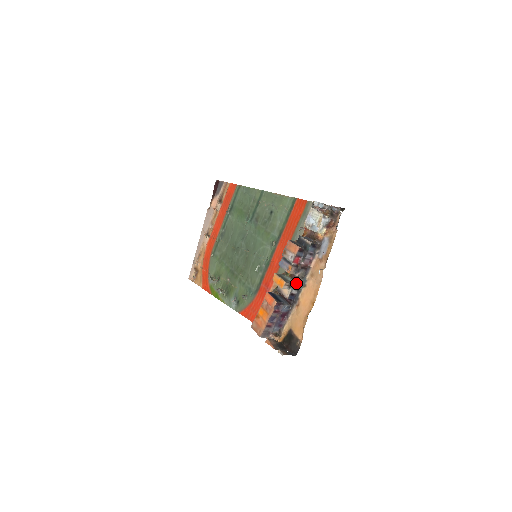
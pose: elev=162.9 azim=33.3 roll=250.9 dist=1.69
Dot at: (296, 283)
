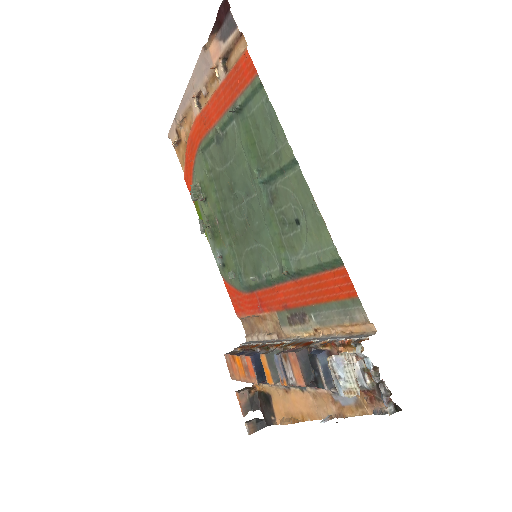
Dot at: occluded
